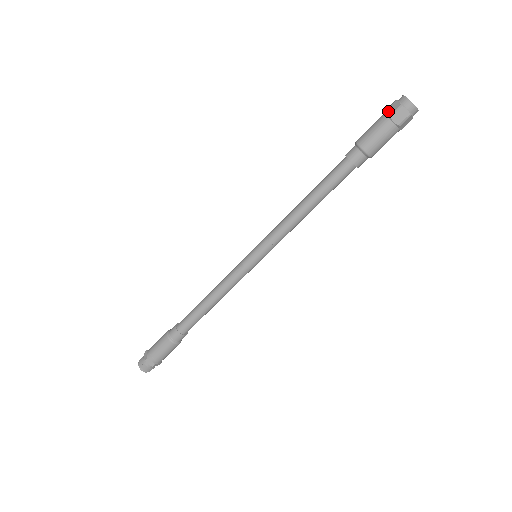
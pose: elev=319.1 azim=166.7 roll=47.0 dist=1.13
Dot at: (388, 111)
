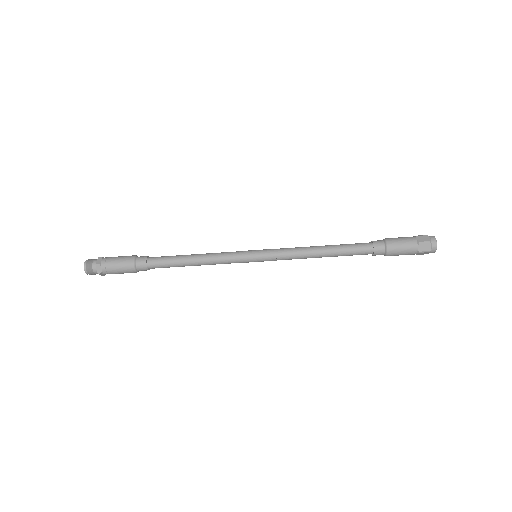
Dot at: (419, 238)
